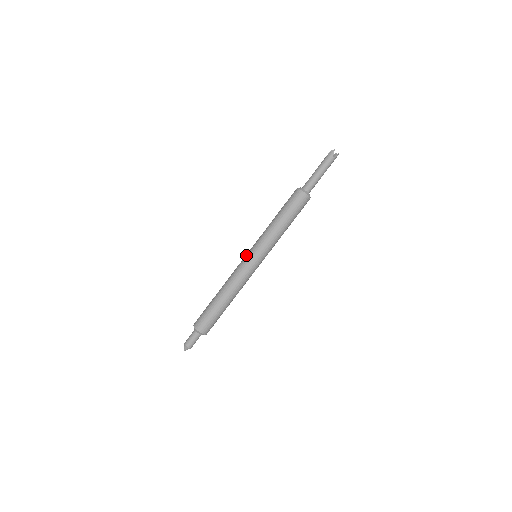
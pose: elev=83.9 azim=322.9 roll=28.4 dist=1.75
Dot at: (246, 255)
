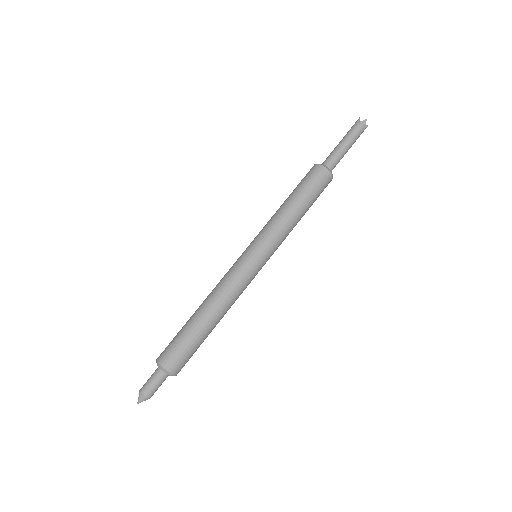
Dot at: (246, 255)
